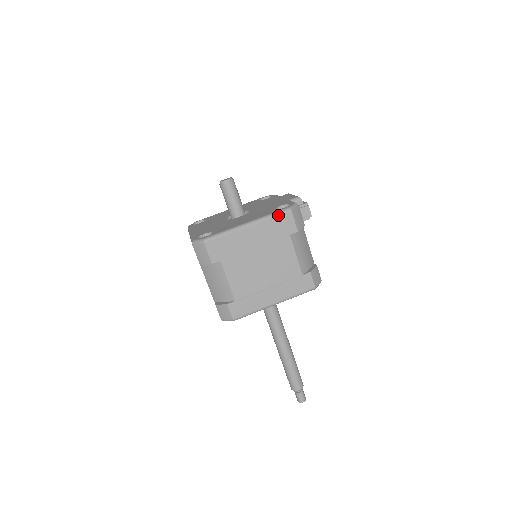
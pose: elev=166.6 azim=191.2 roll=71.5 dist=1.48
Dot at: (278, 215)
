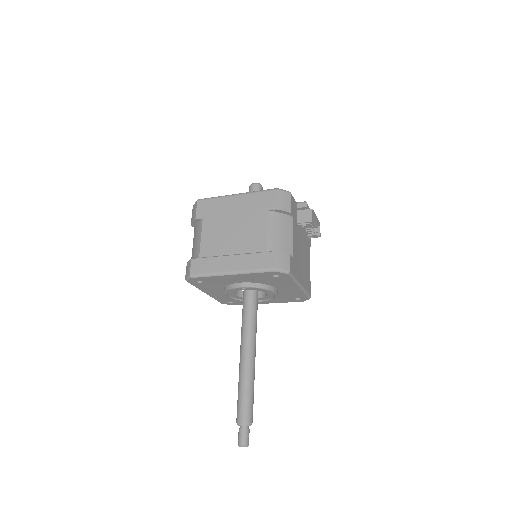
Dot at: (264, 191)
